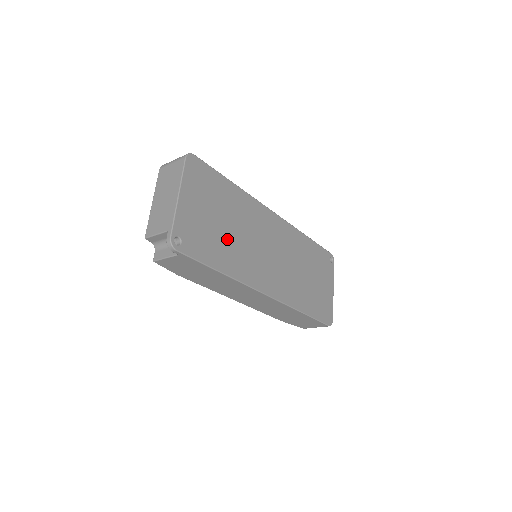
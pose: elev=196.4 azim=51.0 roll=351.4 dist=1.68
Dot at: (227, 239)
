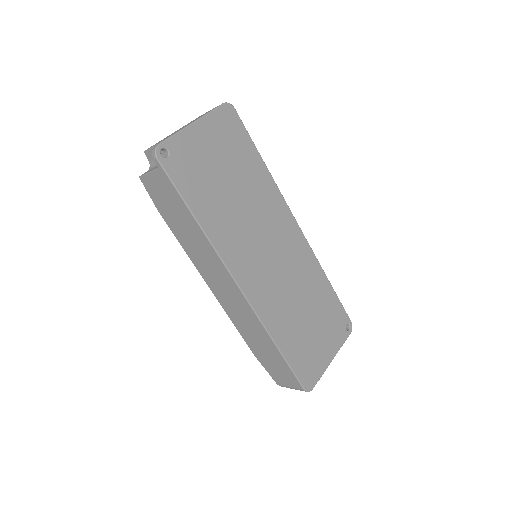
Dot at: (224, 198)
